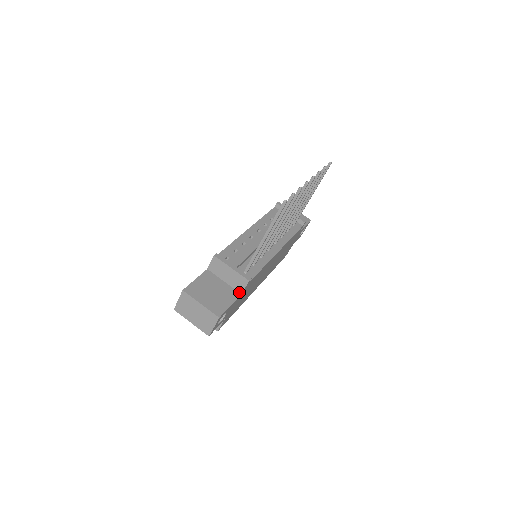
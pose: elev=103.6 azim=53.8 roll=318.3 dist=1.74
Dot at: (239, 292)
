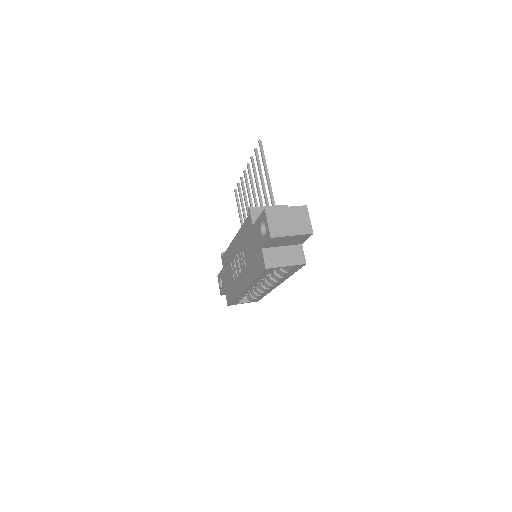
Dot at: occluded
